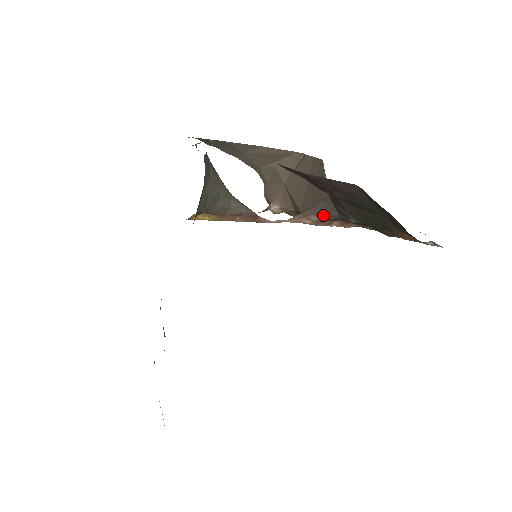
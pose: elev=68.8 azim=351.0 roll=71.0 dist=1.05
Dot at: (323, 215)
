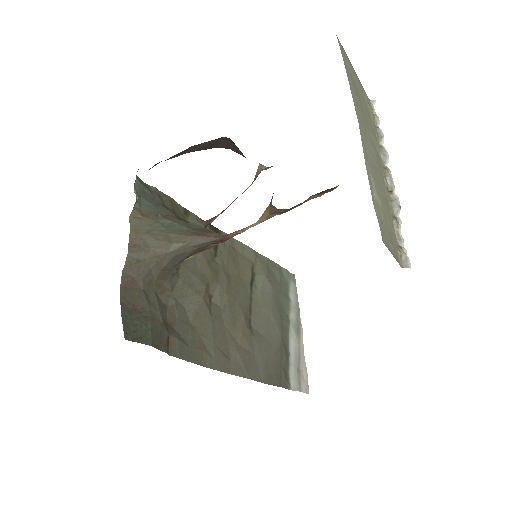
Dot at: (285, 209)
